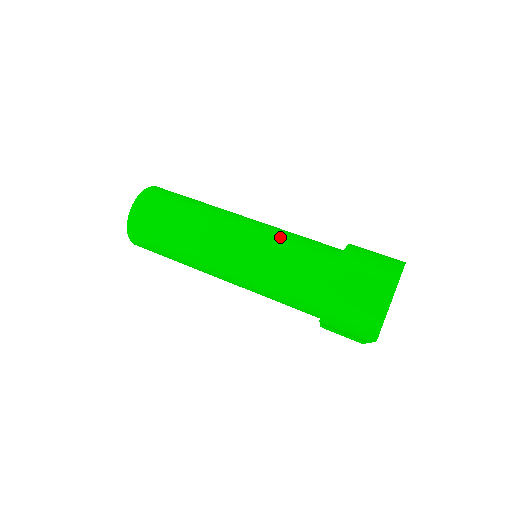
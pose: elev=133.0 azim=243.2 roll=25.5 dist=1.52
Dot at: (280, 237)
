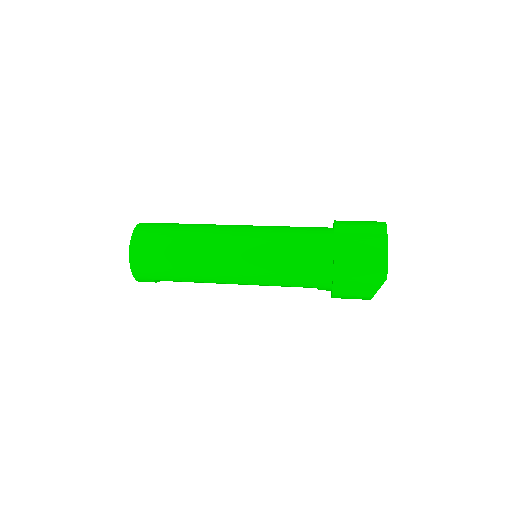
Dot at: (277, 226)
